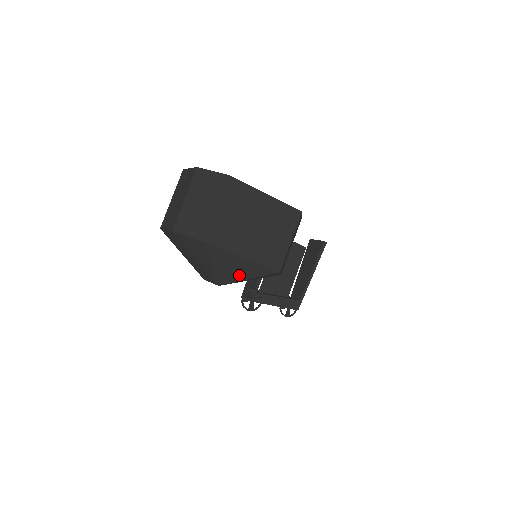
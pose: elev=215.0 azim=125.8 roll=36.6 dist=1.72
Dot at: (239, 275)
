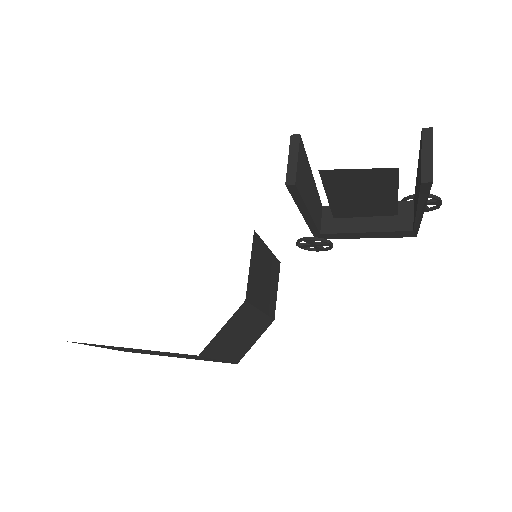
Dot at: occluded
